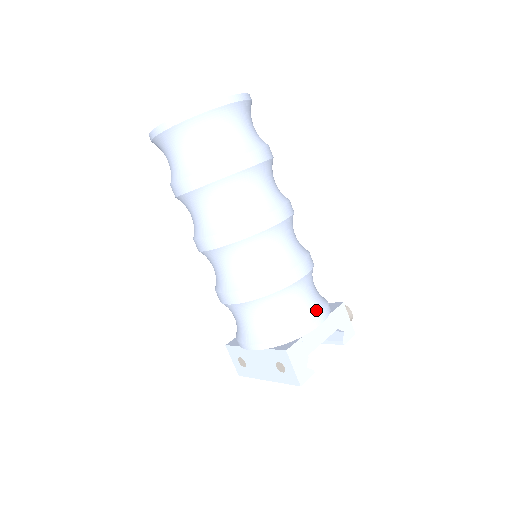
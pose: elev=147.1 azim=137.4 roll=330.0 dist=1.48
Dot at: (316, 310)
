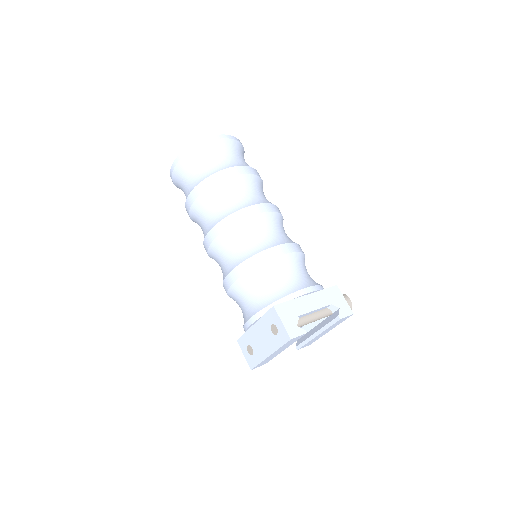
Dot at: (305, 283)
